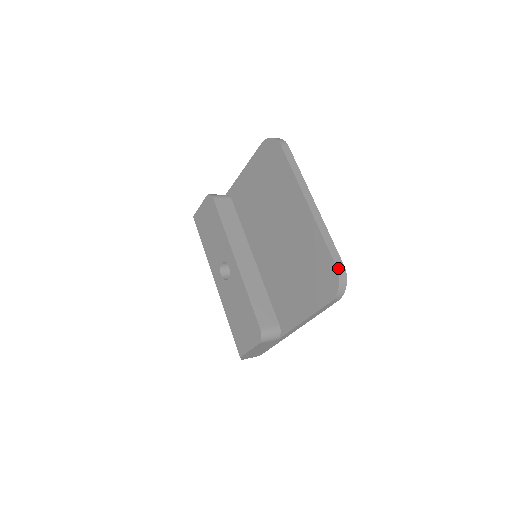
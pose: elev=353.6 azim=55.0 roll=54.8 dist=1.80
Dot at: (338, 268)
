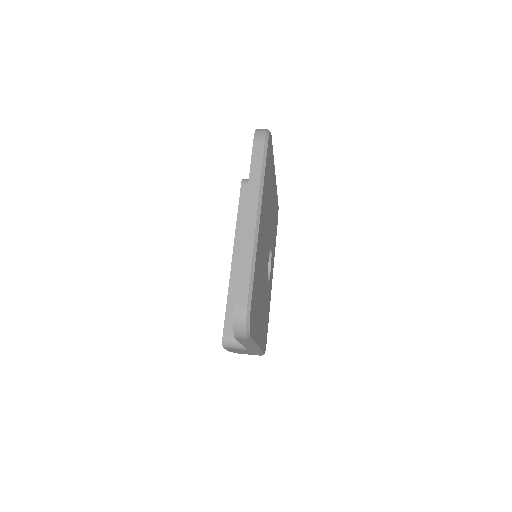
Dot at: (236, 306)
